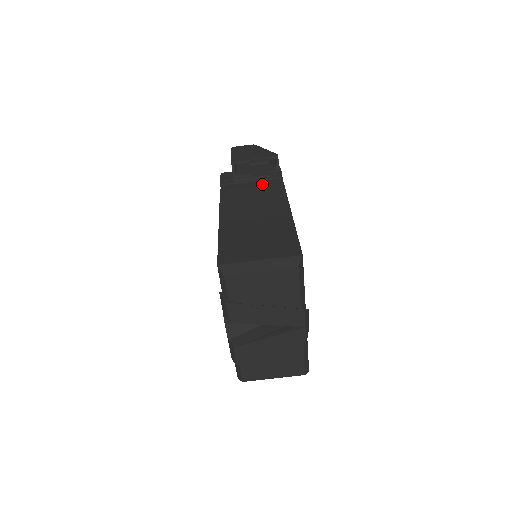
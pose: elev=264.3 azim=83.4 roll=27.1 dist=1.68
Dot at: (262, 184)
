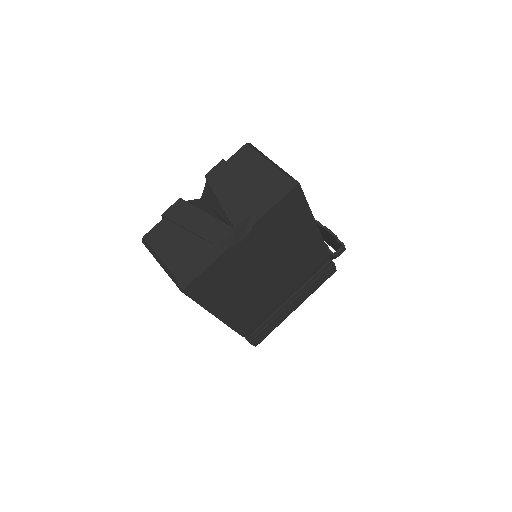
Dot at: occluded
